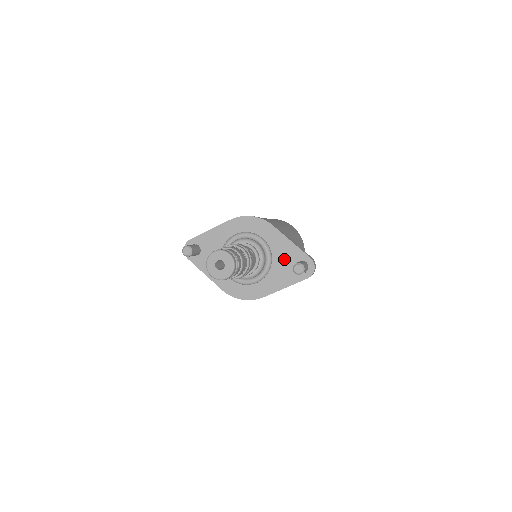
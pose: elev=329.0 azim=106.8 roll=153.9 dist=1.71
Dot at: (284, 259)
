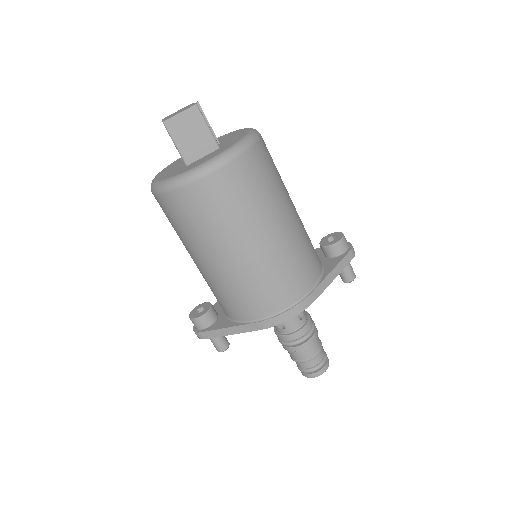
Dot at: occluded
